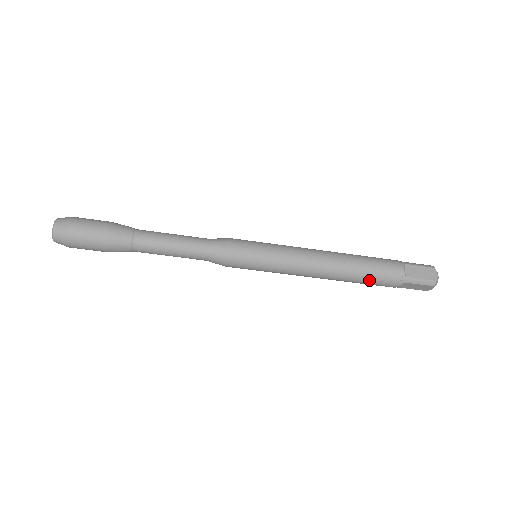
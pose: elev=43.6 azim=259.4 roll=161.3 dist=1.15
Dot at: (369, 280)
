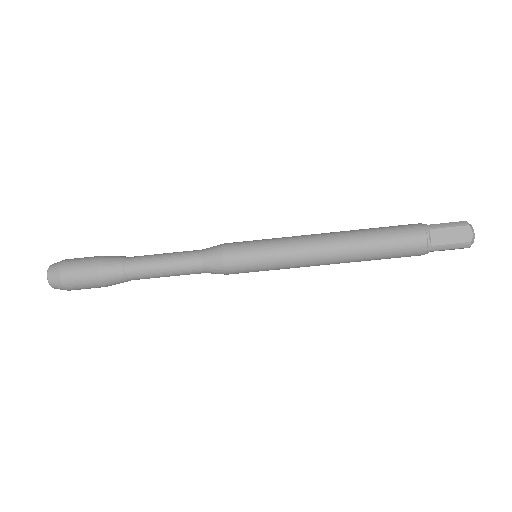
Dot at: (387, 236)
